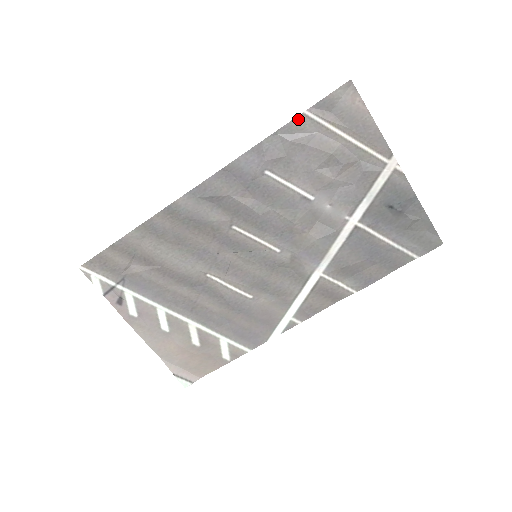
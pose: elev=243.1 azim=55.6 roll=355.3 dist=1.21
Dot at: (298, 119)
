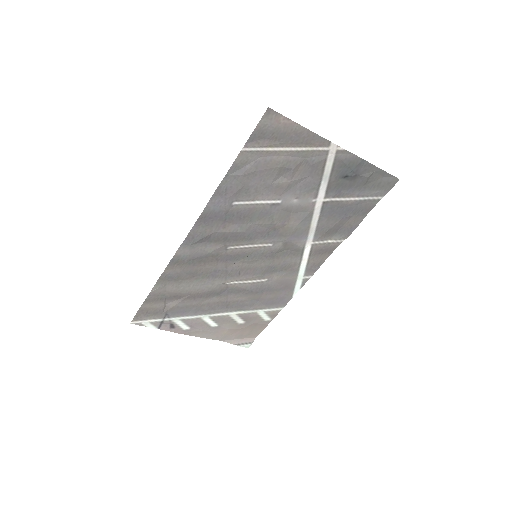
Dot at: (239, 157)
